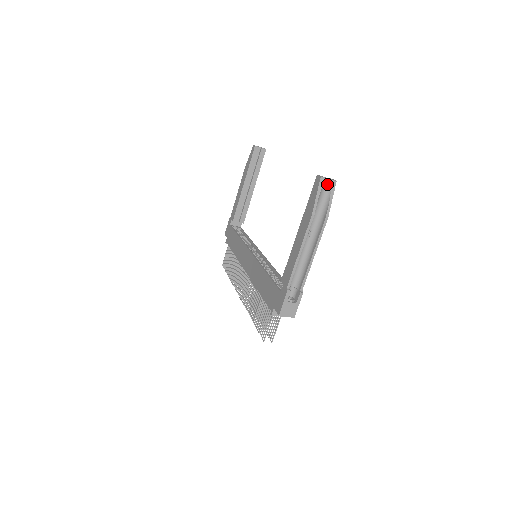
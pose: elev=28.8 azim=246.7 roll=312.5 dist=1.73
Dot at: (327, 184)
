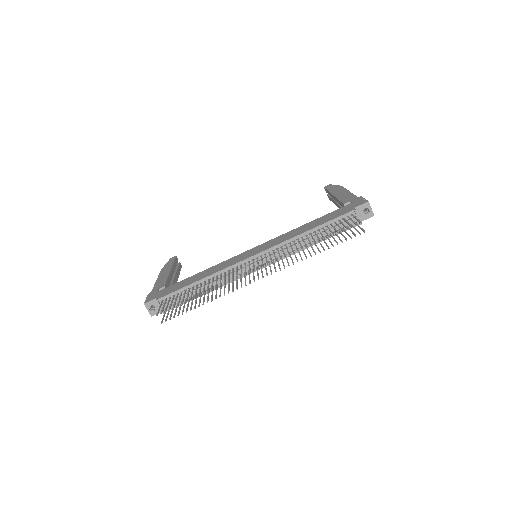
Dot at: occluded
